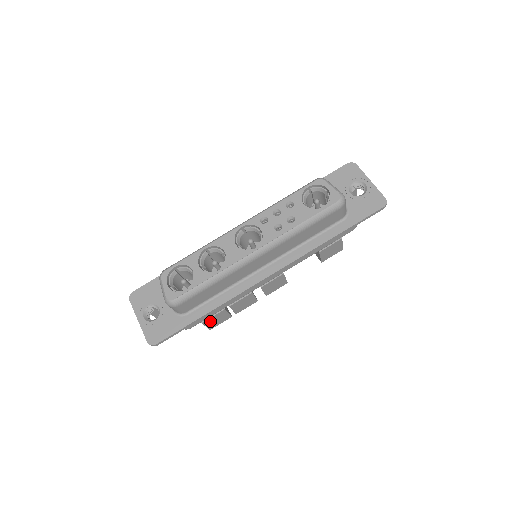
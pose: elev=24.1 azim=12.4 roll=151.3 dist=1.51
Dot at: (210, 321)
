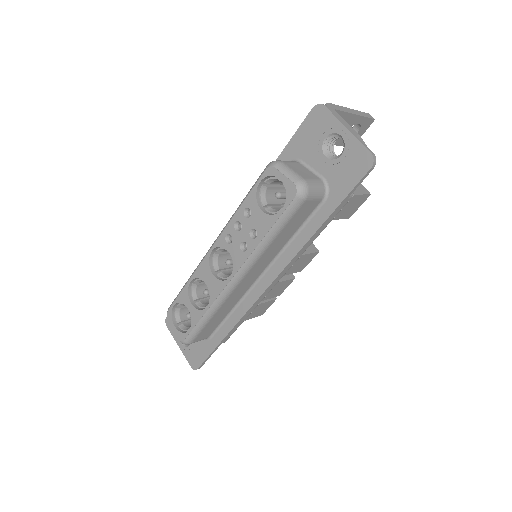
Dot at: (253, 315)
